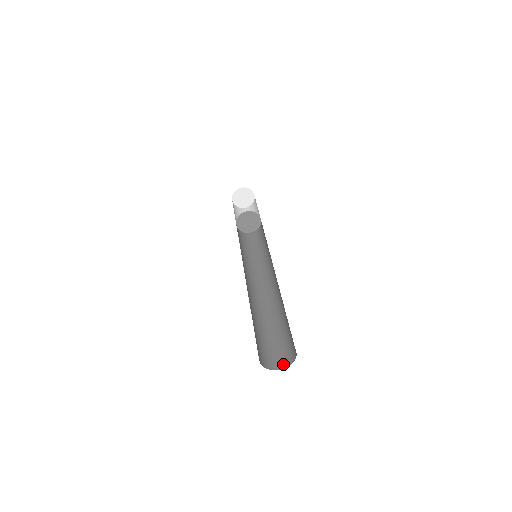
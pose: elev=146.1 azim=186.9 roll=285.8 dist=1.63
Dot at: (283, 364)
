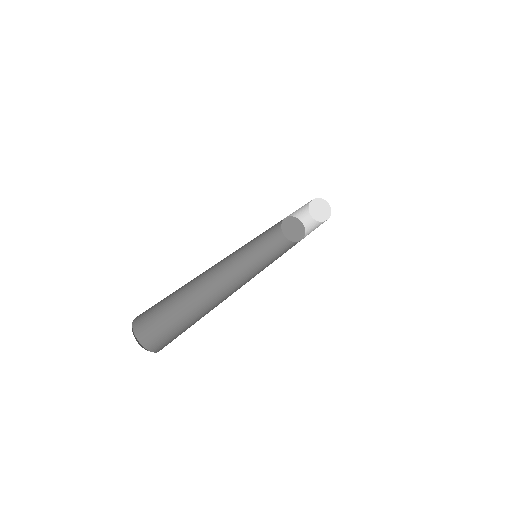
Dot at: (155, 348)
